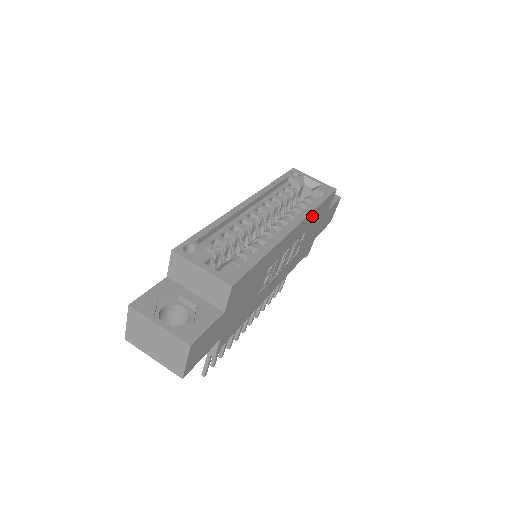
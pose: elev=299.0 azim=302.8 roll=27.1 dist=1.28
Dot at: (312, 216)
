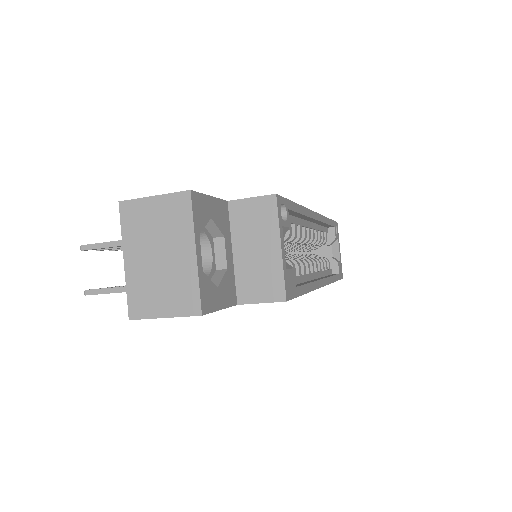
Dot at: occluded
